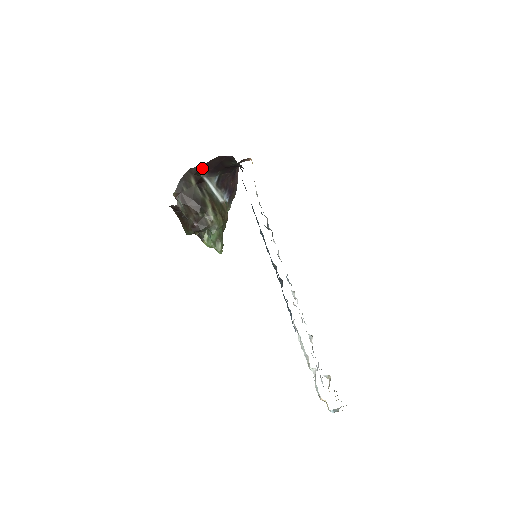
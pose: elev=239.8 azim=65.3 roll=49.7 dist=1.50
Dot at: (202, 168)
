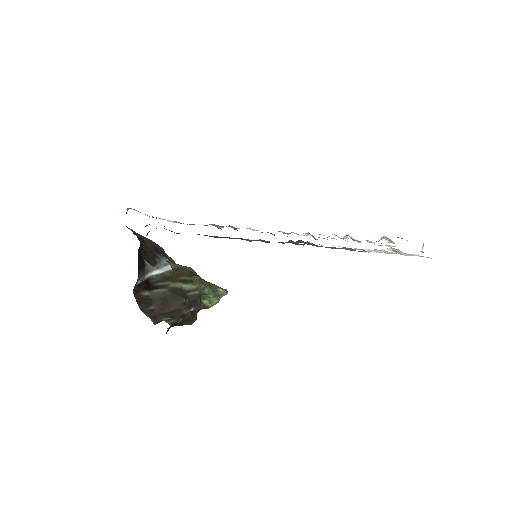
Dot at: (139, 276)
